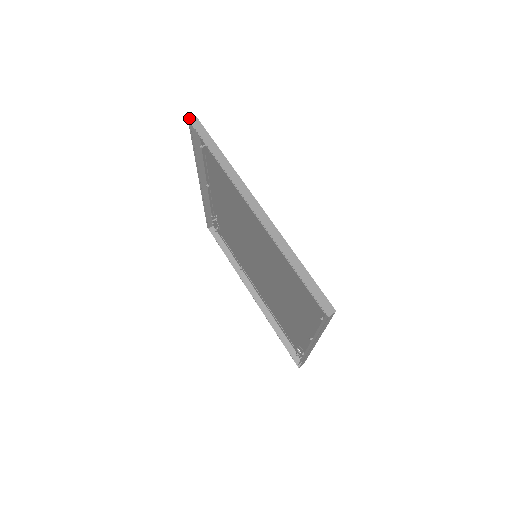
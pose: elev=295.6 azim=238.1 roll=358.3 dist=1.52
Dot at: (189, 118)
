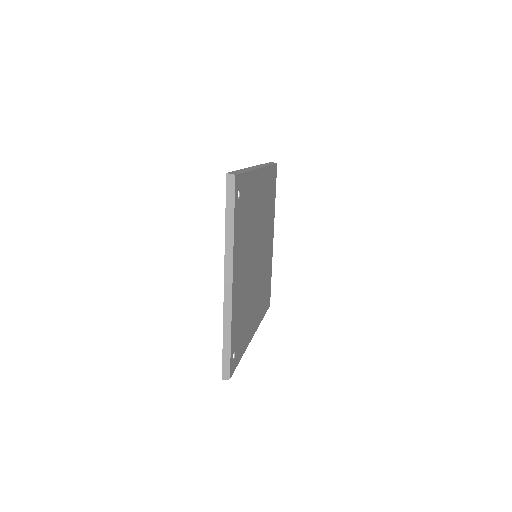
Dot at: occluded
